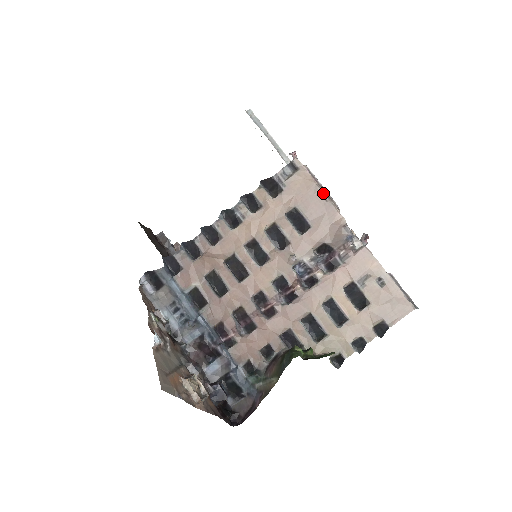
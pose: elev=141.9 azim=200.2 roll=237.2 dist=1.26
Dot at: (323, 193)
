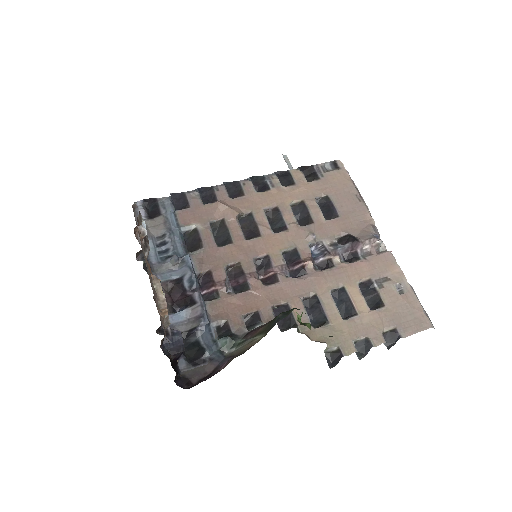
Dot at: (358, 194)
